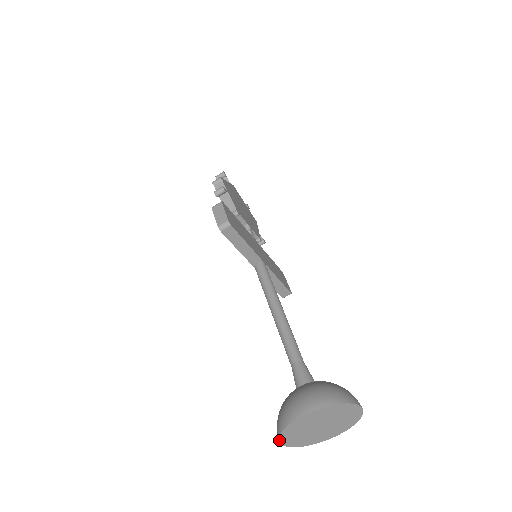
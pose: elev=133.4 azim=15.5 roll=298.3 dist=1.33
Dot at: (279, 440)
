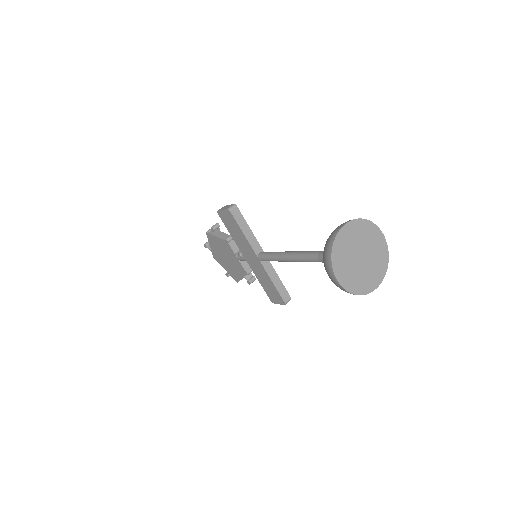
Dot at: (332, 266)
